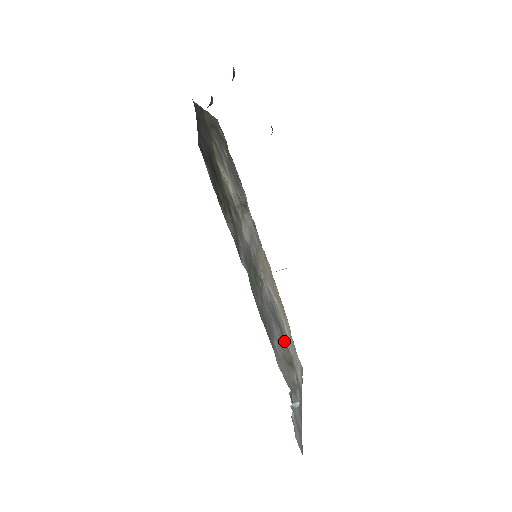
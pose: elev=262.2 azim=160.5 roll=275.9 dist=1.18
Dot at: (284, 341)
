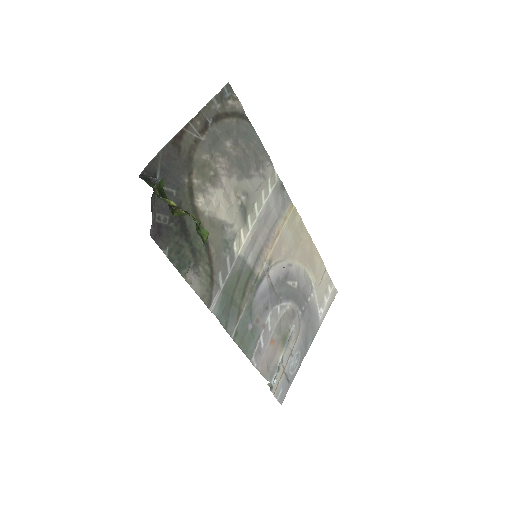
Dot at: (298, 300)
